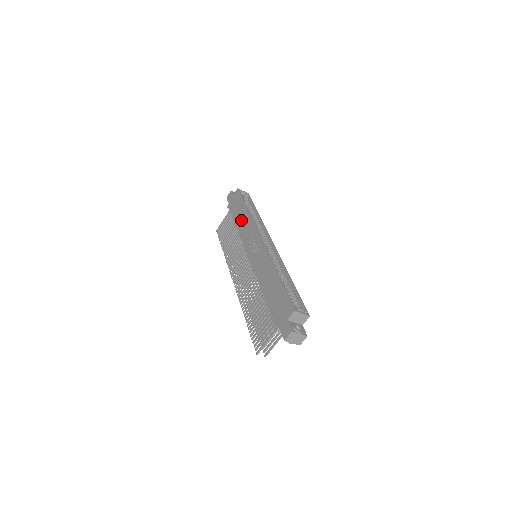
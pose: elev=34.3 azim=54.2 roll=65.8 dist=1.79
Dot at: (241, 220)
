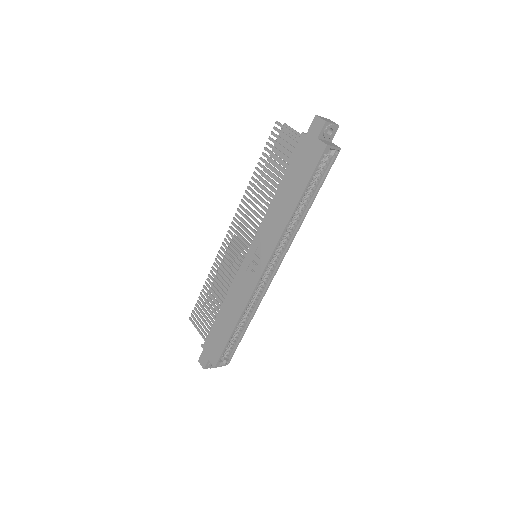
Dot at: (282, 203)
